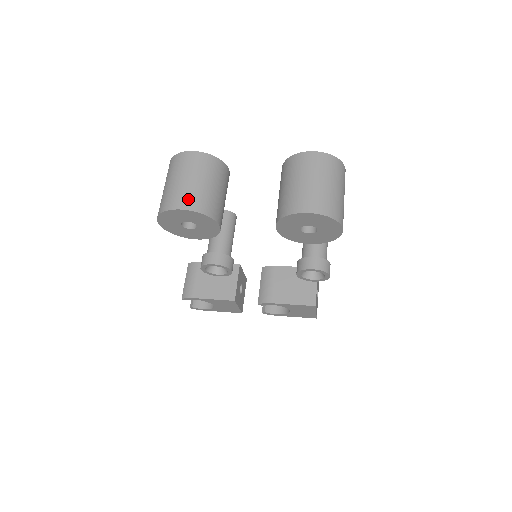
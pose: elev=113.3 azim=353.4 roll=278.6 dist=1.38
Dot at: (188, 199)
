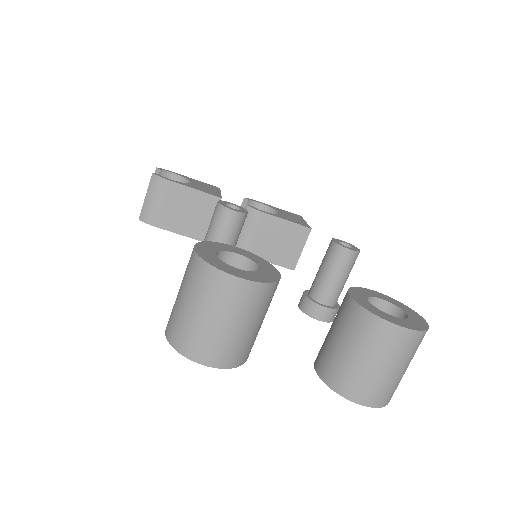
Dot at: (222, 354)
